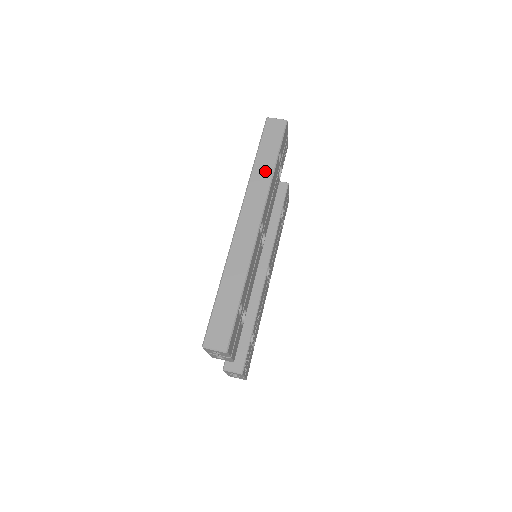
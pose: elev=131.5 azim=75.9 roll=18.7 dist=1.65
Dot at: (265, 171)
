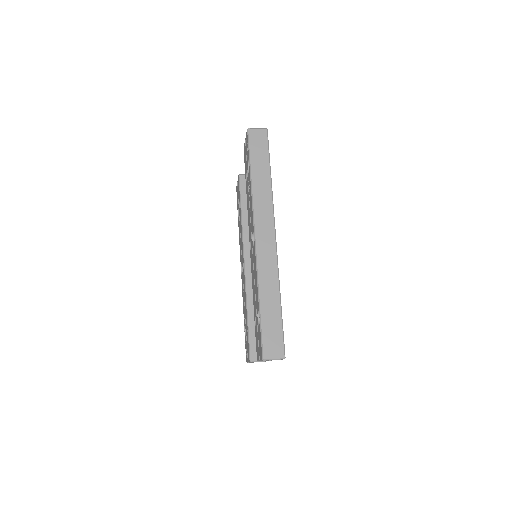
Dot at: (264, 184)
